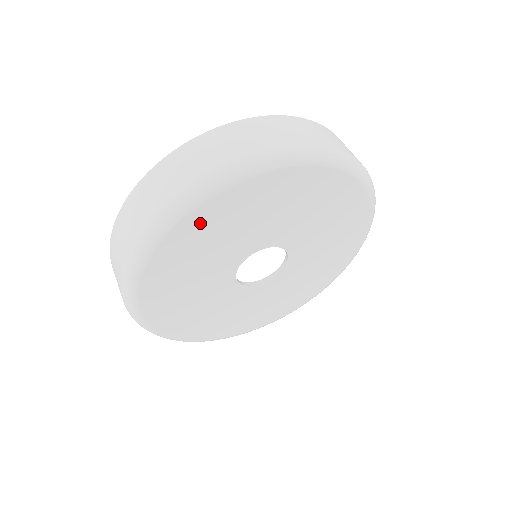
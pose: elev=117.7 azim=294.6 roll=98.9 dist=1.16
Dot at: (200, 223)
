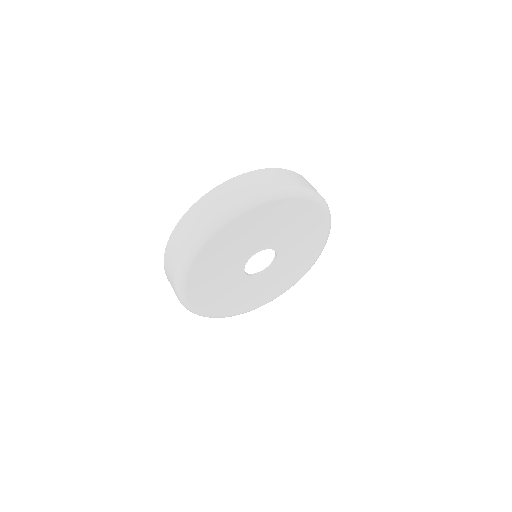
Dot at: (222, 239)
